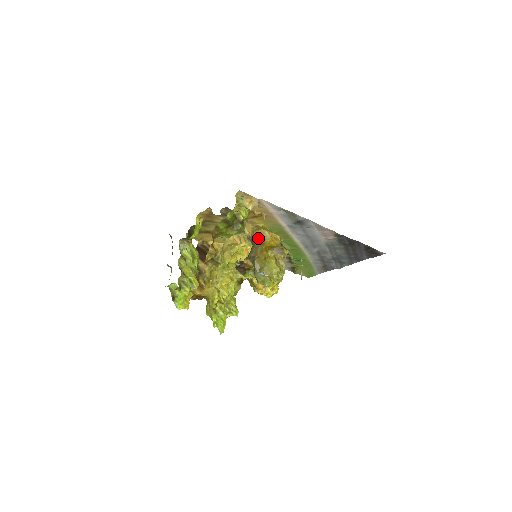
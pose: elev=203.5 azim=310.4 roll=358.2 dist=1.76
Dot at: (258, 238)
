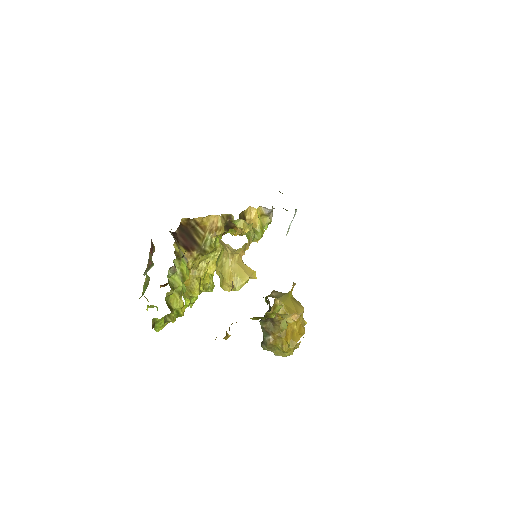
Dot at: (281, 319)
